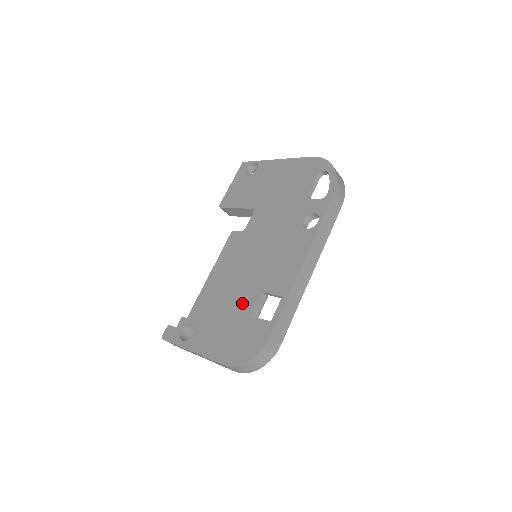
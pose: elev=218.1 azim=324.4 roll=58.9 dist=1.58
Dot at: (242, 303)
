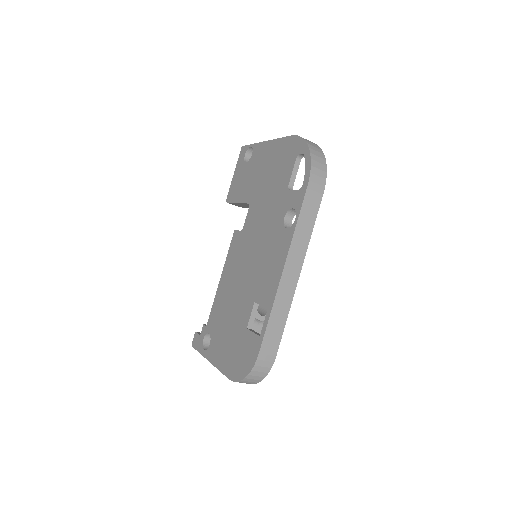
Dot at: (241, 313)
